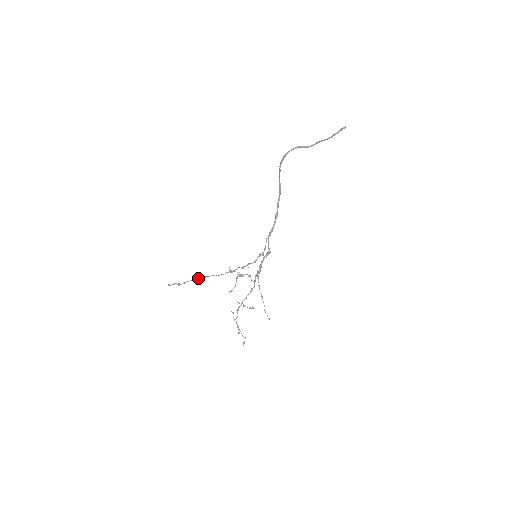
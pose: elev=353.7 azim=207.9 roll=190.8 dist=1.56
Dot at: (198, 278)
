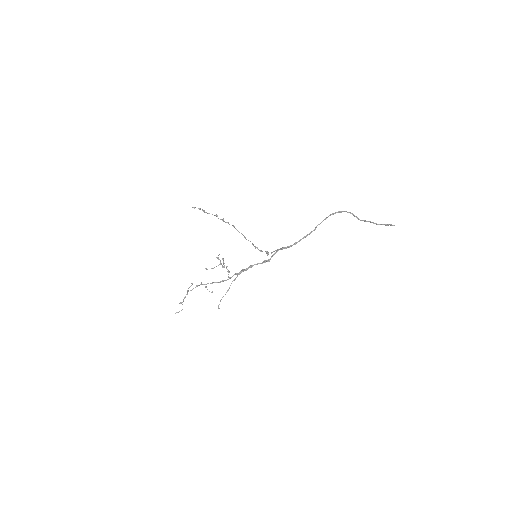
Dot at: occluded
